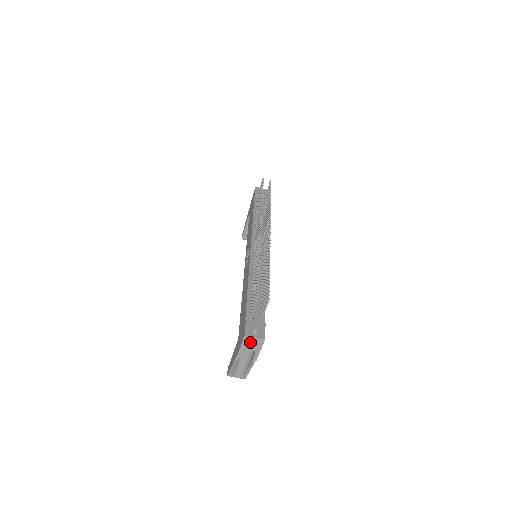
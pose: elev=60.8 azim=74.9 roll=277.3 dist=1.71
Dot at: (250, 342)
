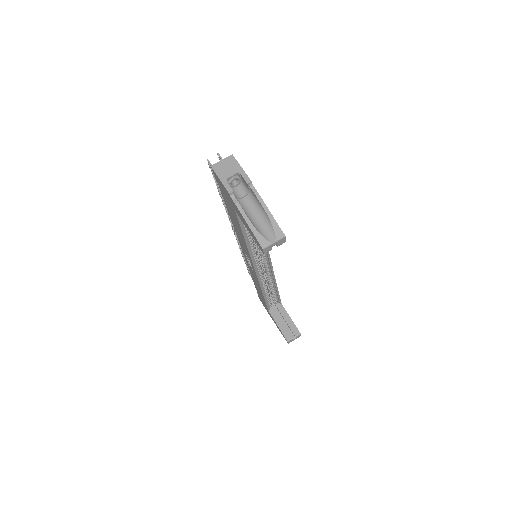
Dot at: (223, 168)
